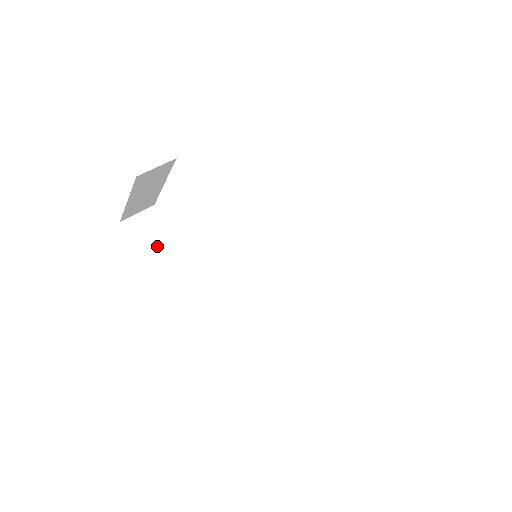
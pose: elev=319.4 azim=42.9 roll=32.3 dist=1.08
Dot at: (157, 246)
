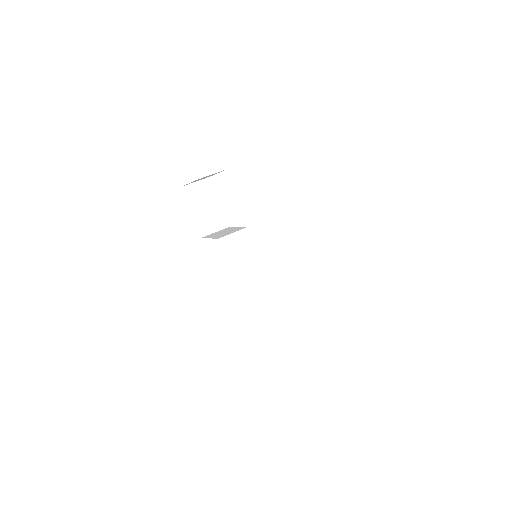
Dot at: (203, 209)
